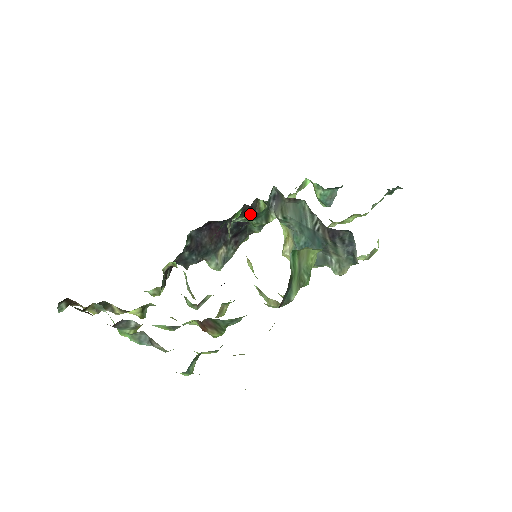
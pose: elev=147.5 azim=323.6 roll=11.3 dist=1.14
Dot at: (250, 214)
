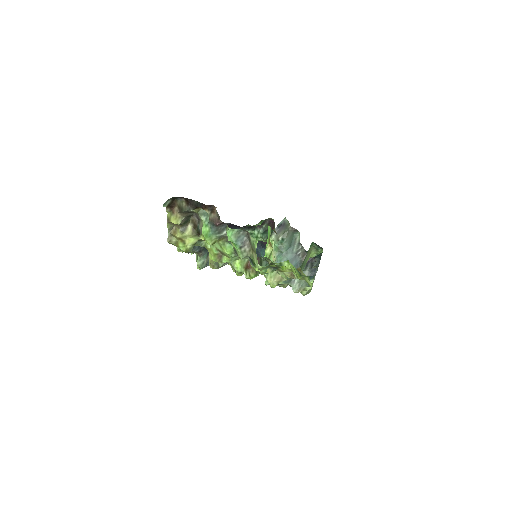
Dot at: (263, 228)
